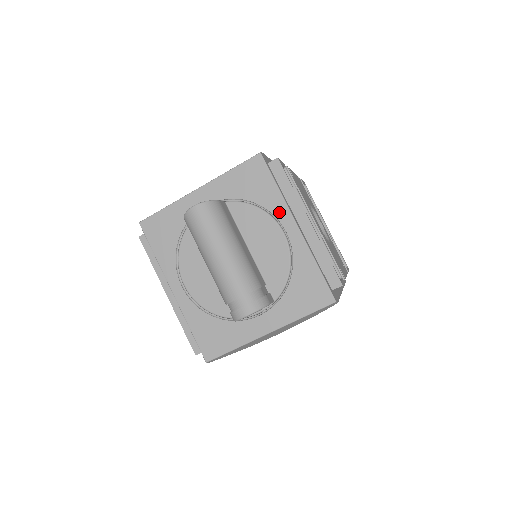
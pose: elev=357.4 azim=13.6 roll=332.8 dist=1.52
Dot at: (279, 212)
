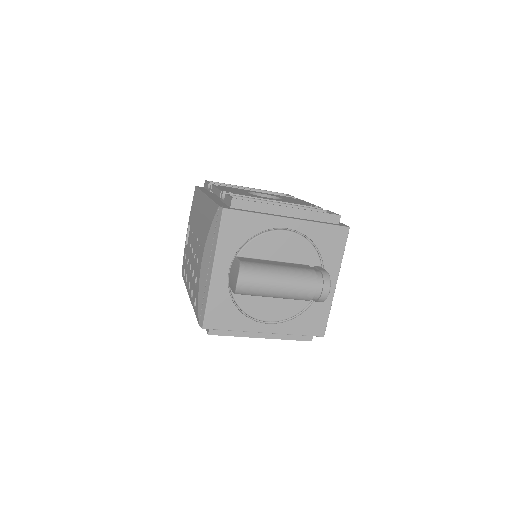
Dot at: (271, 224)
